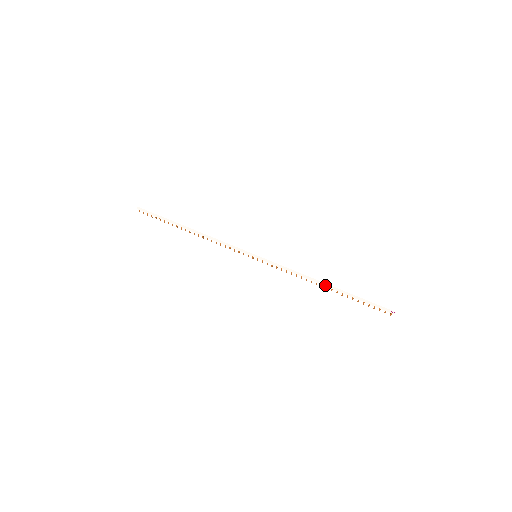
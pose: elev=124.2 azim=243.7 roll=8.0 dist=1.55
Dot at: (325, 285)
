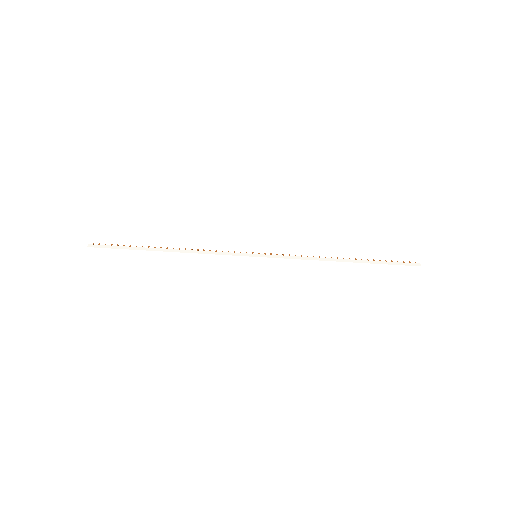
Dot at: (342, 261)
